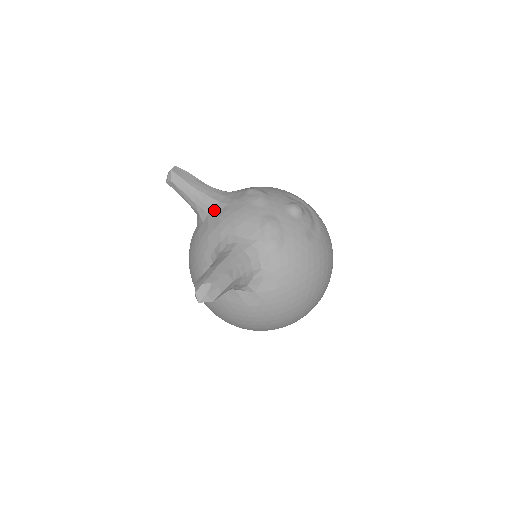
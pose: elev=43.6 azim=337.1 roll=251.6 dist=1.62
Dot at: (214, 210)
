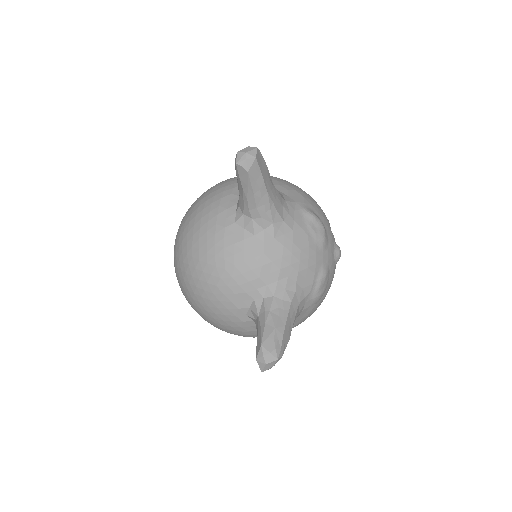
Dot at: (276, 231)
